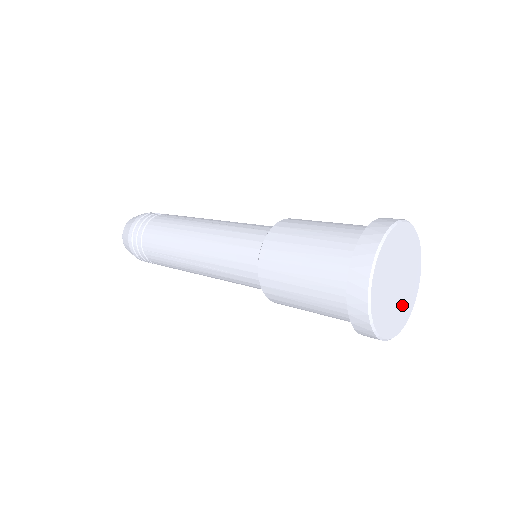
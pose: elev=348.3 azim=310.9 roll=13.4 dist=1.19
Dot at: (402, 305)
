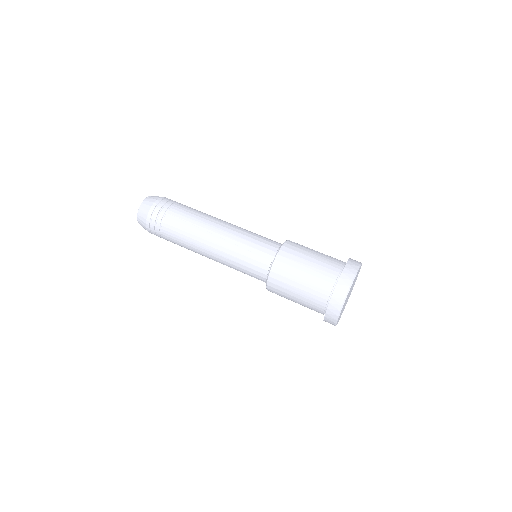
Dot at: occluded
